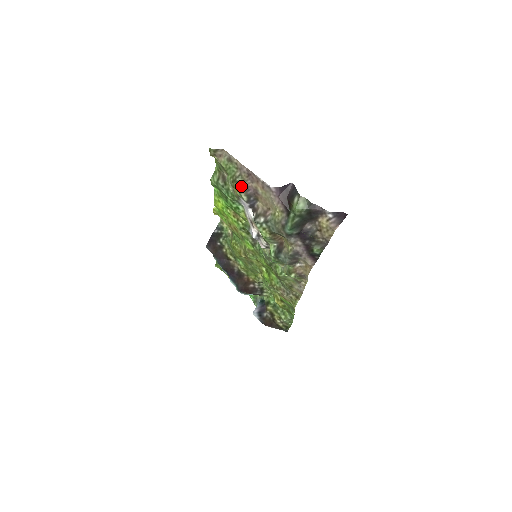
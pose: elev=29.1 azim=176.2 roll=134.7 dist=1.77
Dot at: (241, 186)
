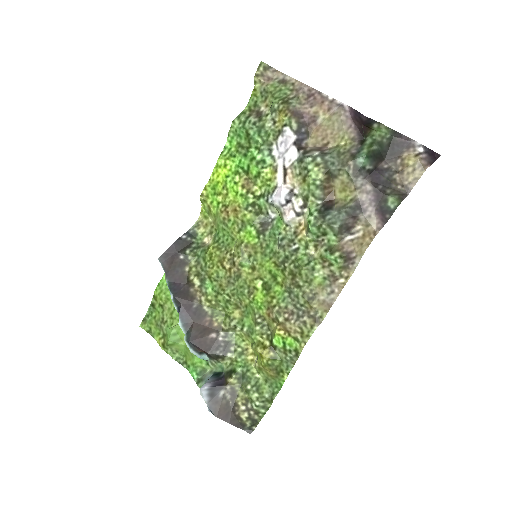
Dot at: (294, 109)
